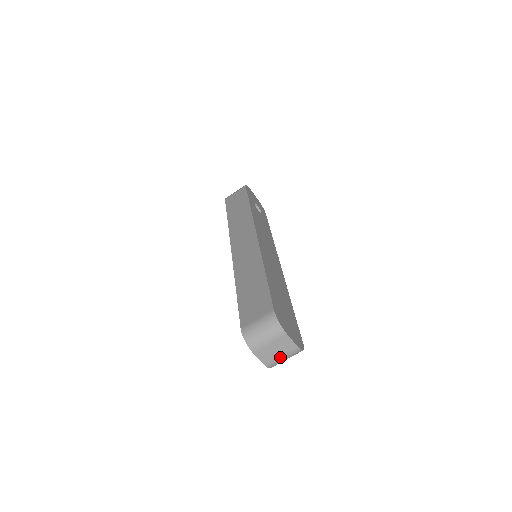
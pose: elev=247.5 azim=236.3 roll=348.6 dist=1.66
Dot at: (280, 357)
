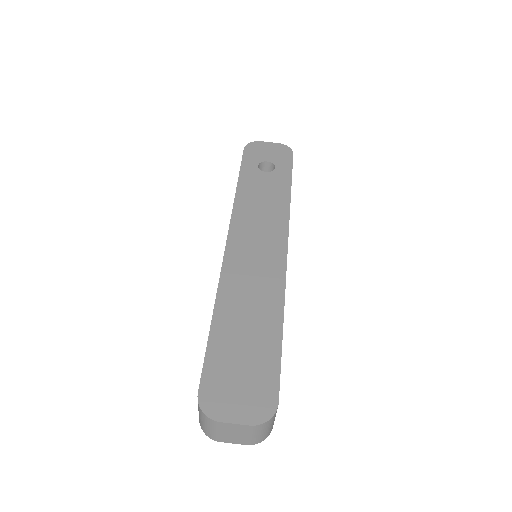
Dot at: (250, 436)
